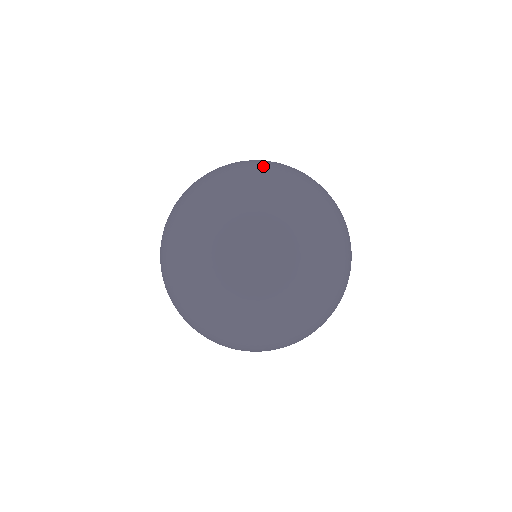
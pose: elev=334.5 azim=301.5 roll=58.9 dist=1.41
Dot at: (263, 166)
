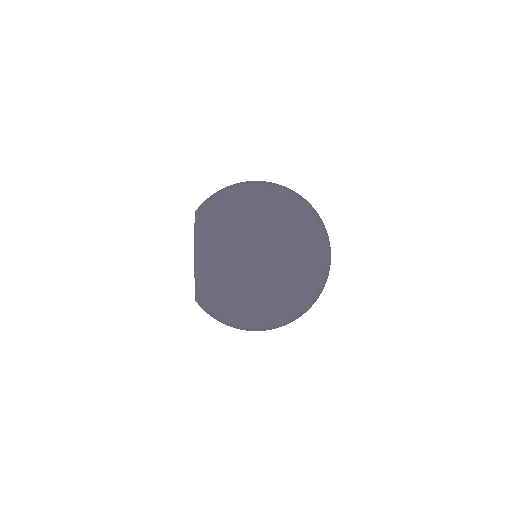
Dot at: occluded
